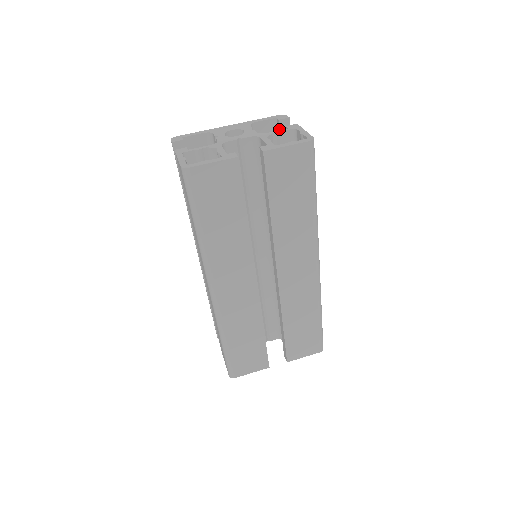
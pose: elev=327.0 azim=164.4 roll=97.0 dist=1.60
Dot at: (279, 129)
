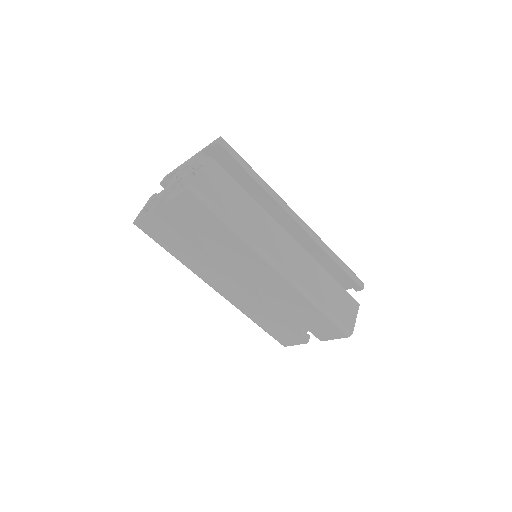
Dot at: (218, 153)
